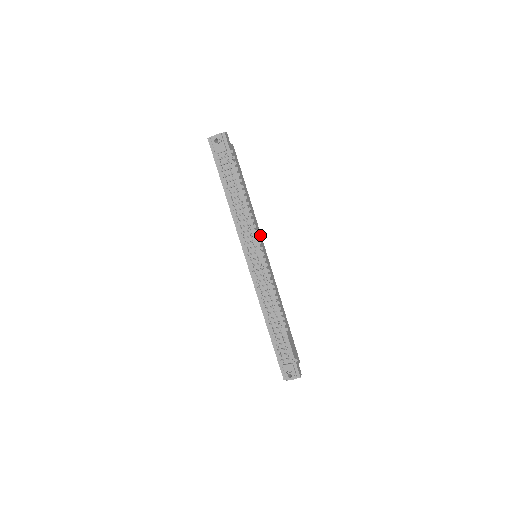
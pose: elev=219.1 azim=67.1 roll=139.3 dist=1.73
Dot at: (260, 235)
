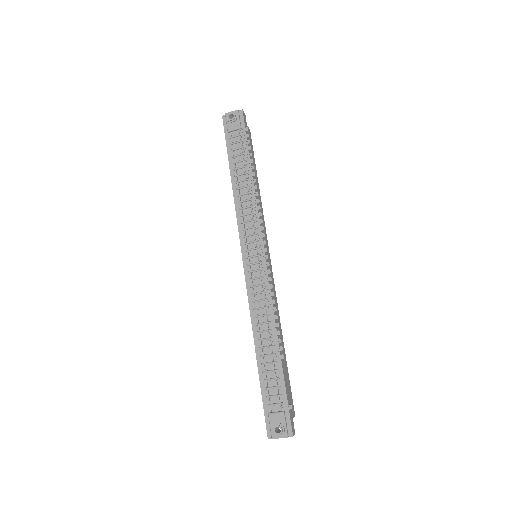
Dot at: (265, 233)
